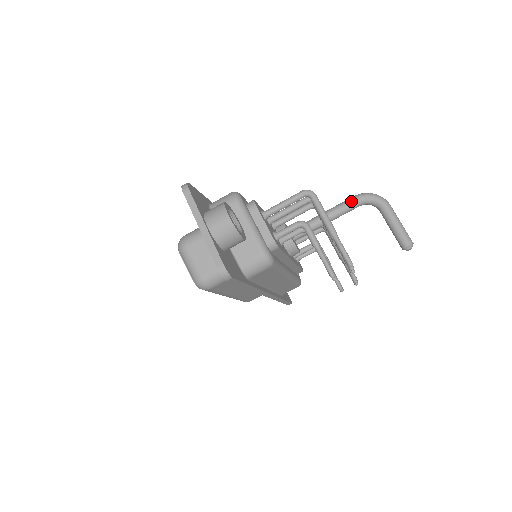
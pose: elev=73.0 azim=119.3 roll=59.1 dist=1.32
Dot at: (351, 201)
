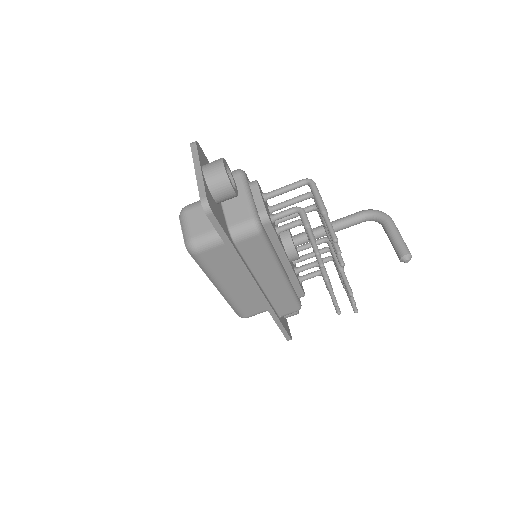
Dot at: (355, 214)
